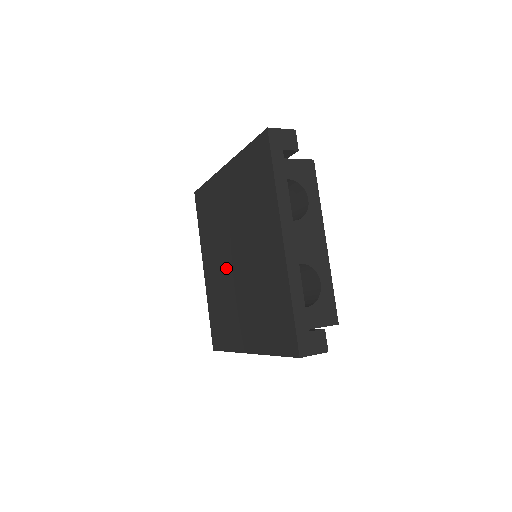
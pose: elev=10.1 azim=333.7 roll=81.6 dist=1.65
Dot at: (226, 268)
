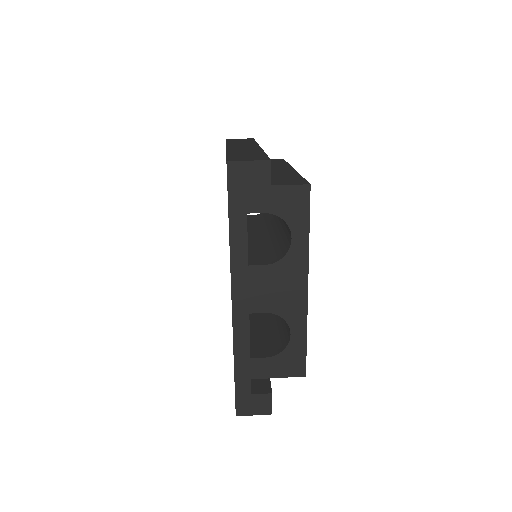
Dot at: occluded
